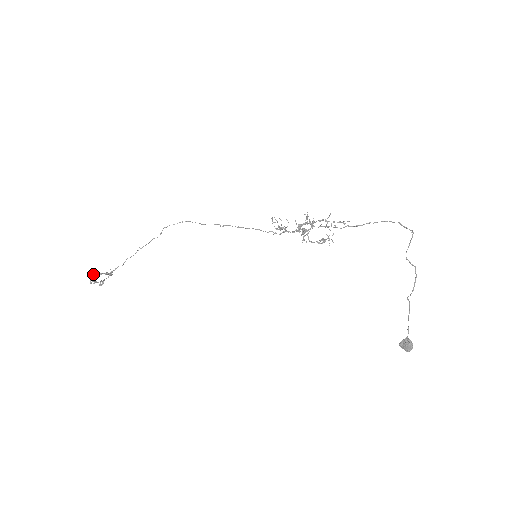
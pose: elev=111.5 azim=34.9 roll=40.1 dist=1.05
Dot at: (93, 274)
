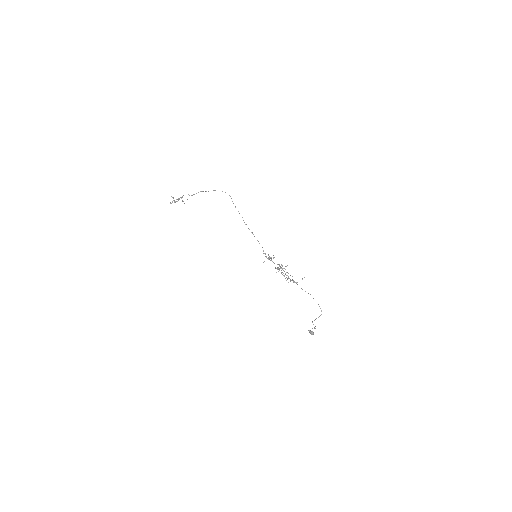
Dot at: (172, 202)
